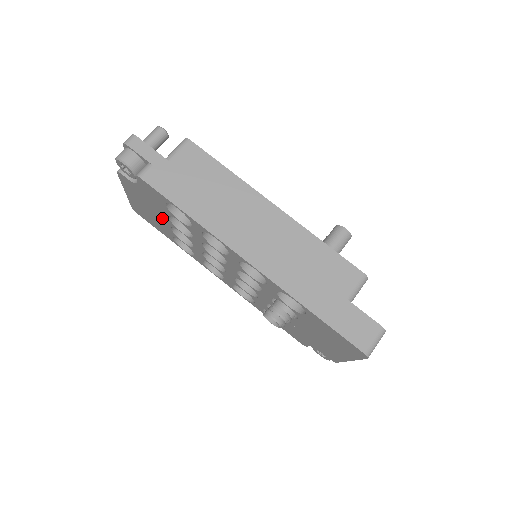
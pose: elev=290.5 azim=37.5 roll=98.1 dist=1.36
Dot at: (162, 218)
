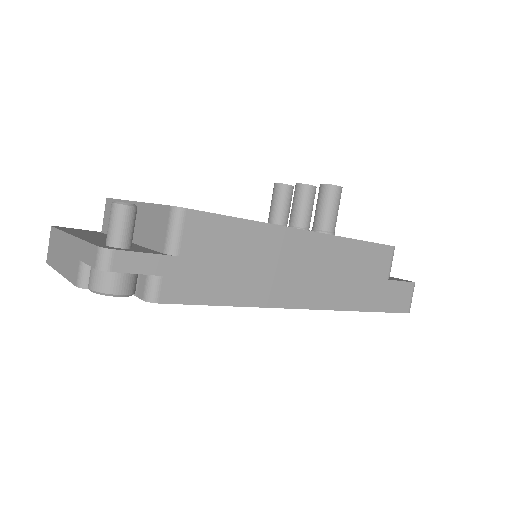
Dot at: occluded
